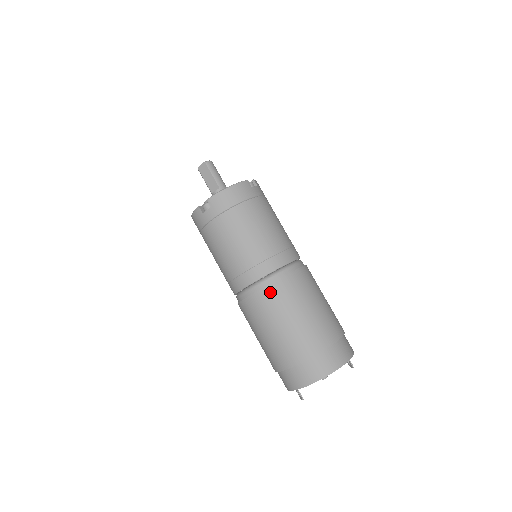
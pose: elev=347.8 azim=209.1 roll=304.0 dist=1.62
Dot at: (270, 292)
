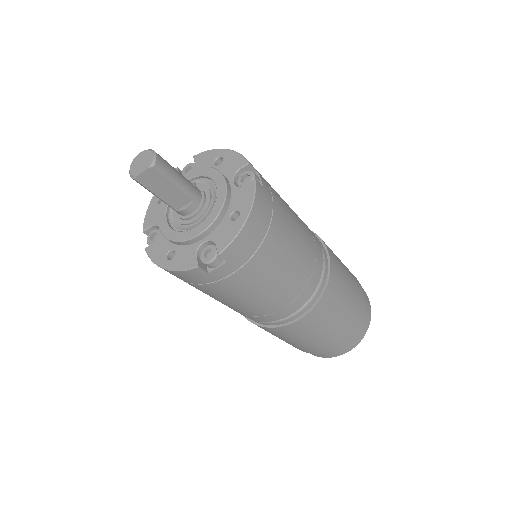
Dot at: (318, 310)
